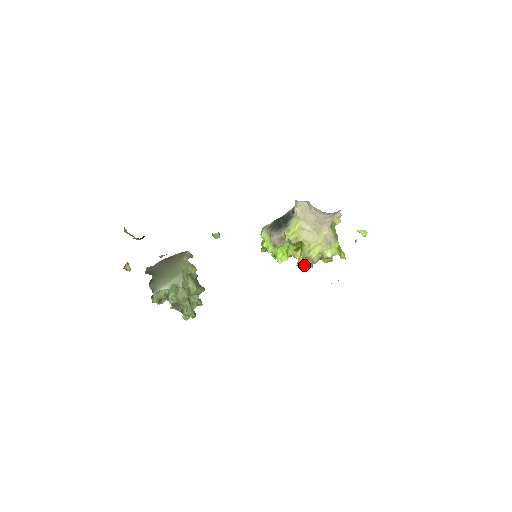
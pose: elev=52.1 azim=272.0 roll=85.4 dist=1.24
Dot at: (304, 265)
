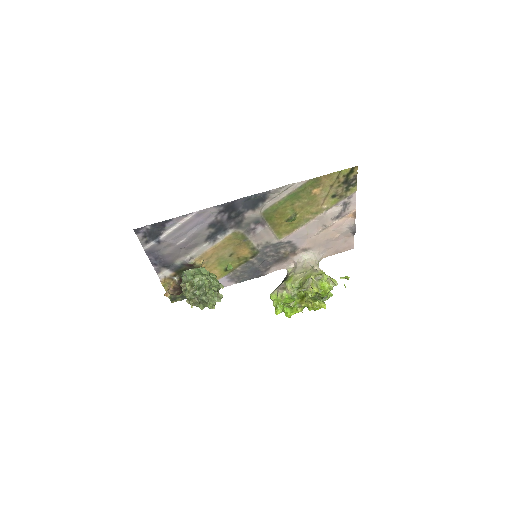
Dot at: (305, 288)
